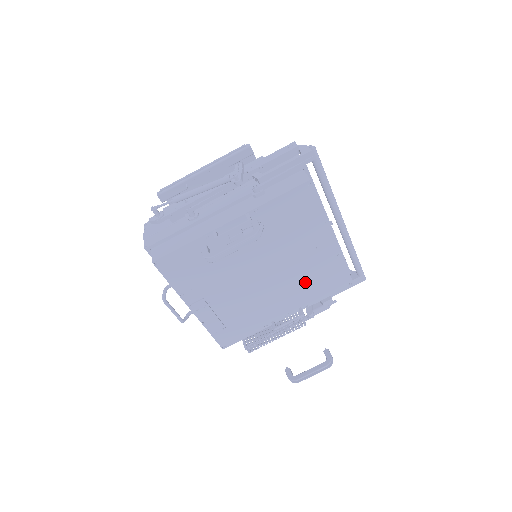
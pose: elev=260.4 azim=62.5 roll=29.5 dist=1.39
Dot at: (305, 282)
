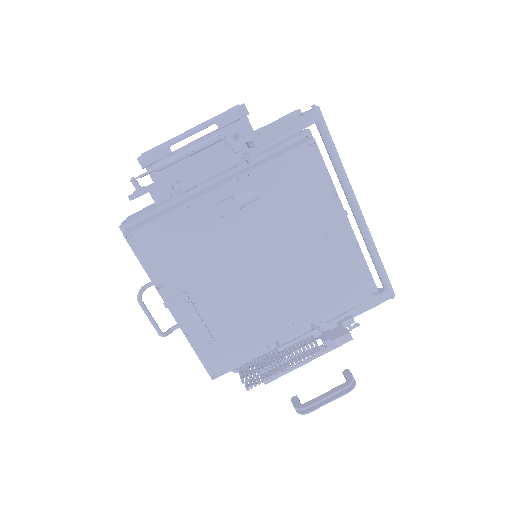
Dot at: (316, 284)
